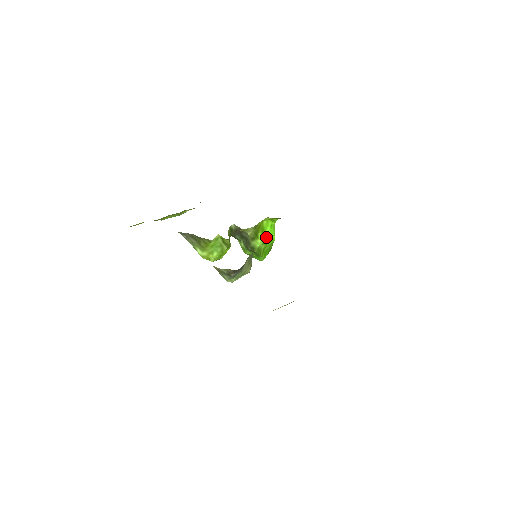
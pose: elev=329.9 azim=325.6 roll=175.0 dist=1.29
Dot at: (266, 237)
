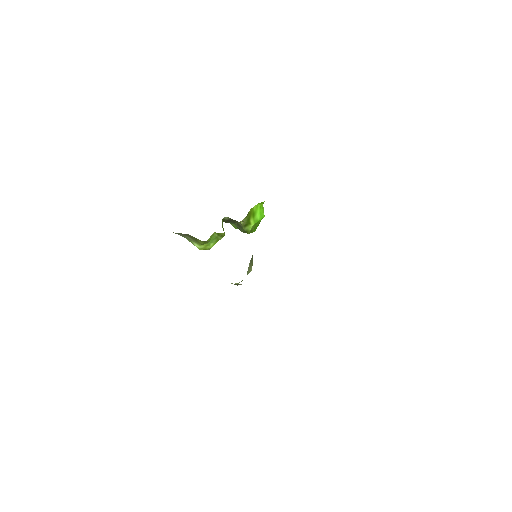
Dot at: (257, 219)
